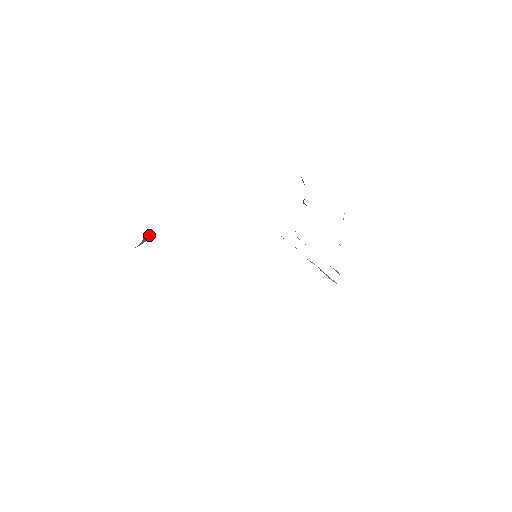
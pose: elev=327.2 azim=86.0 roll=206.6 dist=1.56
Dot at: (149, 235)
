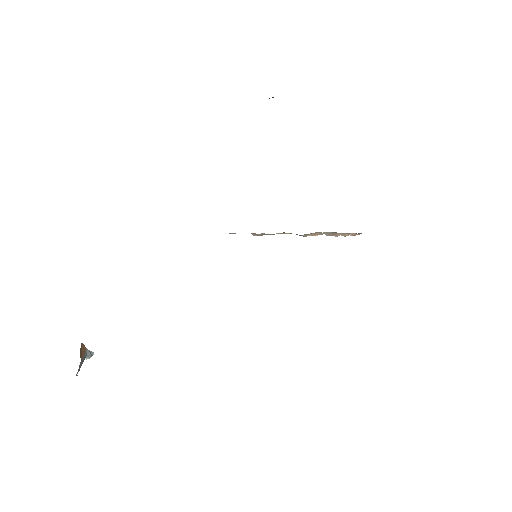
Dot at: (84, 347)
